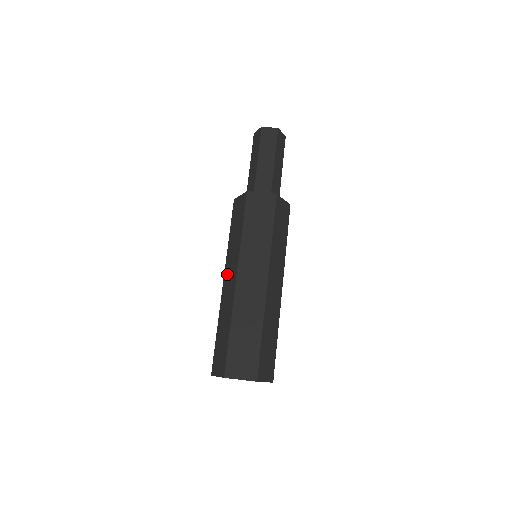
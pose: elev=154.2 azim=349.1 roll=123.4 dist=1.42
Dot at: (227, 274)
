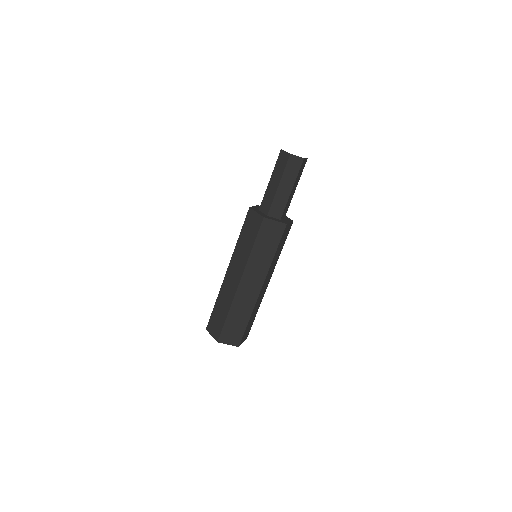
Dot at: occluded
